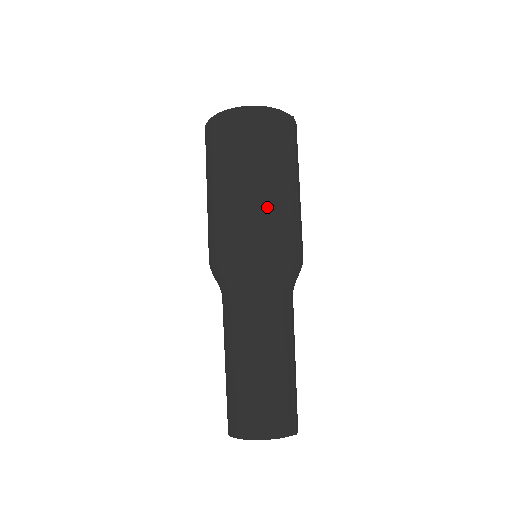
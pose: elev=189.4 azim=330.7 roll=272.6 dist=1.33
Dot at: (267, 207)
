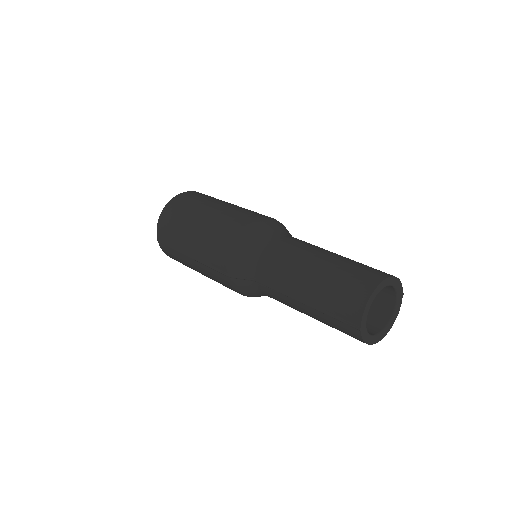
Dot at: occluded
